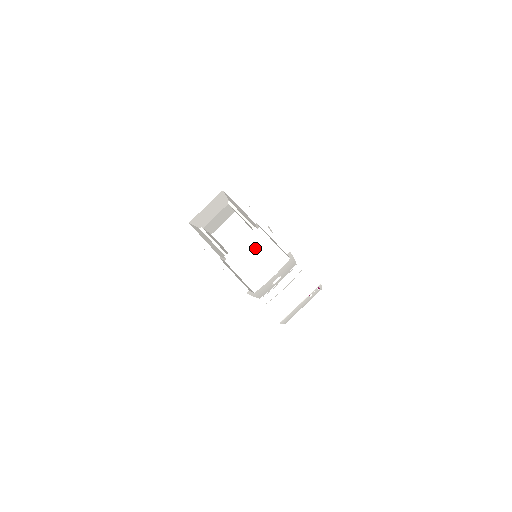
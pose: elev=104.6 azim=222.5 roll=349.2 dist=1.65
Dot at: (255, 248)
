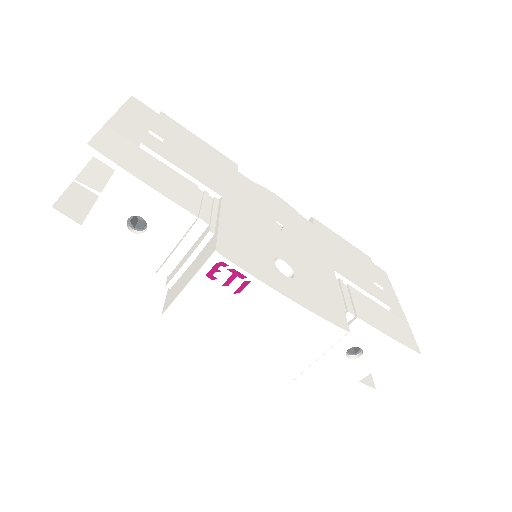
Dot at: occluded
